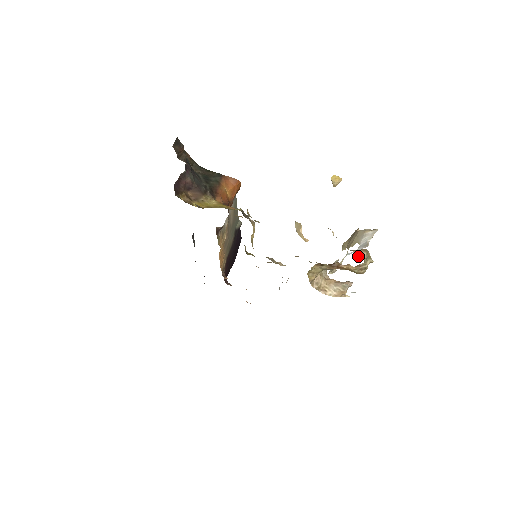
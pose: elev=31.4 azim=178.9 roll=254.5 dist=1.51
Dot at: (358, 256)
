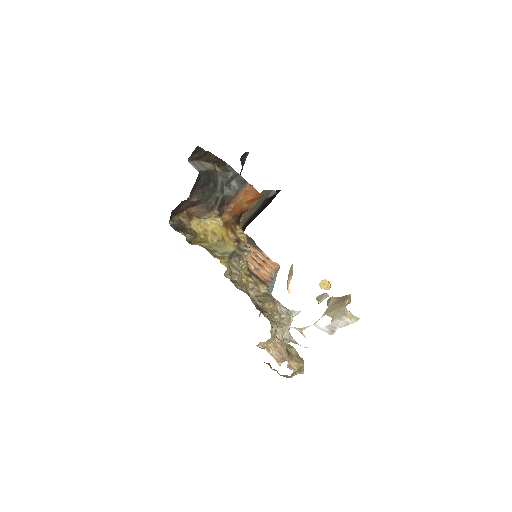
Dot at: (290, 368)
